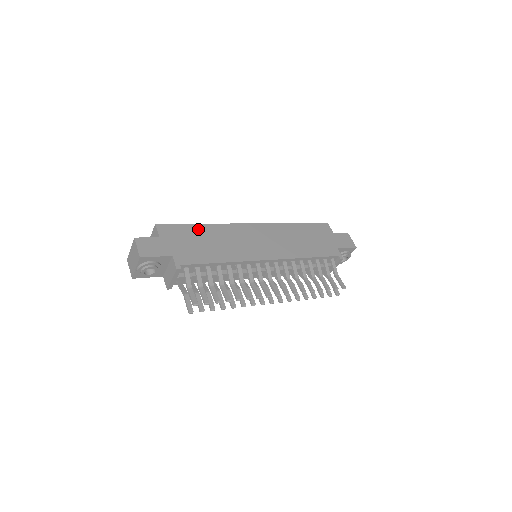
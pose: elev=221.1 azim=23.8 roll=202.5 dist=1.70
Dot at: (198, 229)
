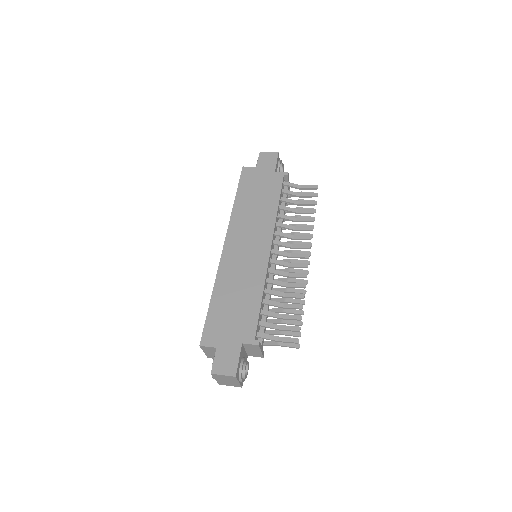
Dot at: (217, 304)
